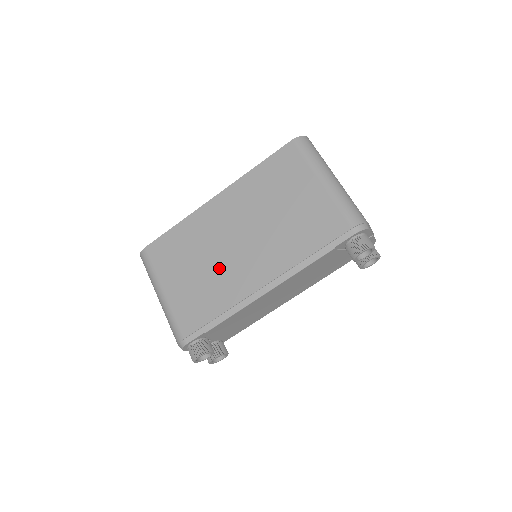
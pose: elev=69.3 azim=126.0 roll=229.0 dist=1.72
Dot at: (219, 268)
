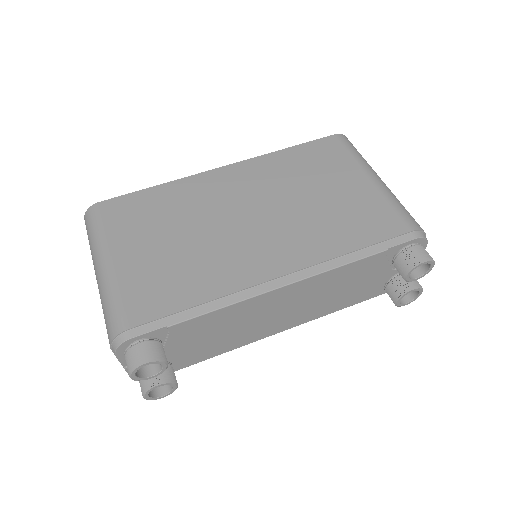
Dot at: (212, 244)
